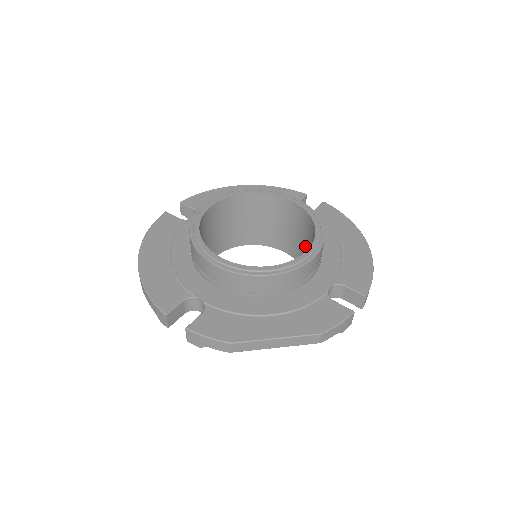
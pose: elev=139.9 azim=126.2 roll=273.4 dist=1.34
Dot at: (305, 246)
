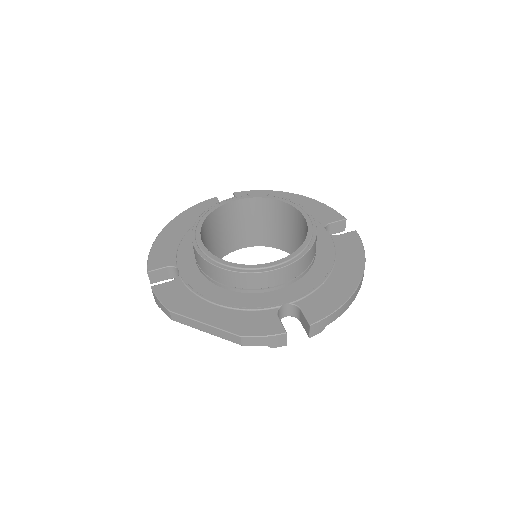
Dot at: occluded
